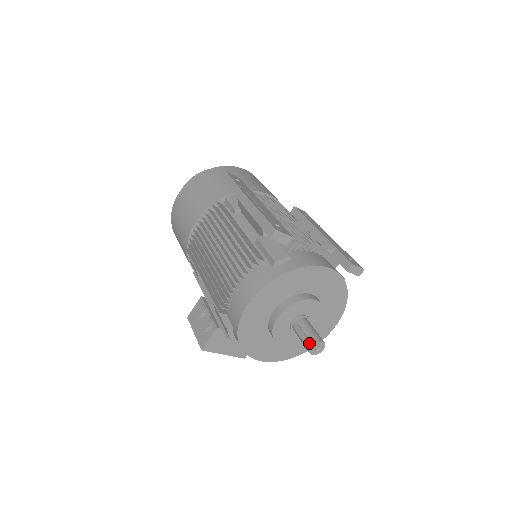
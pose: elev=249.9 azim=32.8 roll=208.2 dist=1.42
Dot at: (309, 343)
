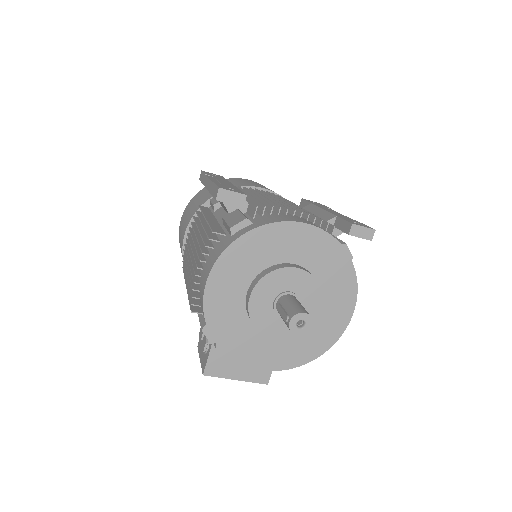
Dot at: (287, 318)
